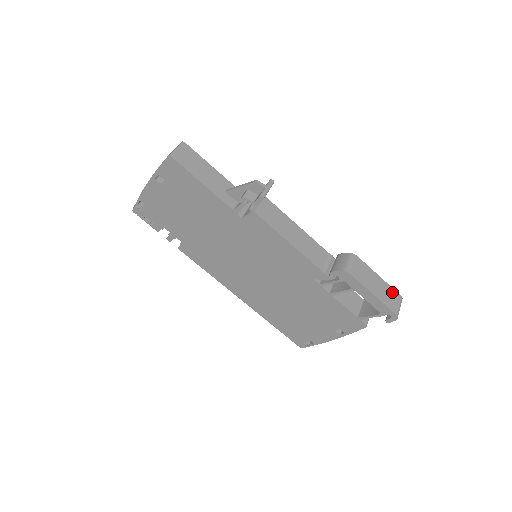
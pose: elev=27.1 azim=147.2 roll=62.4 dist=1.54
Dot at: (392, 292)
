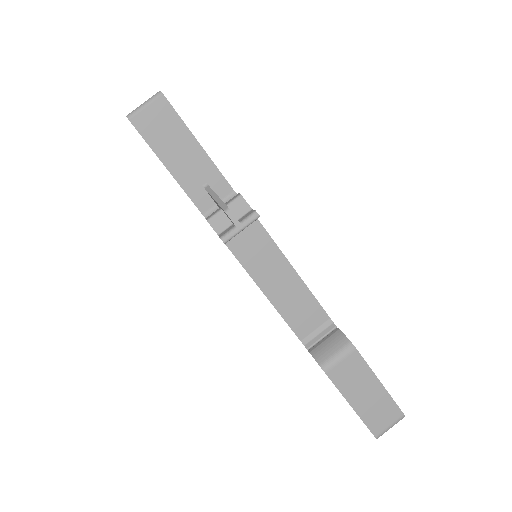
Dot at: (390, 407)
